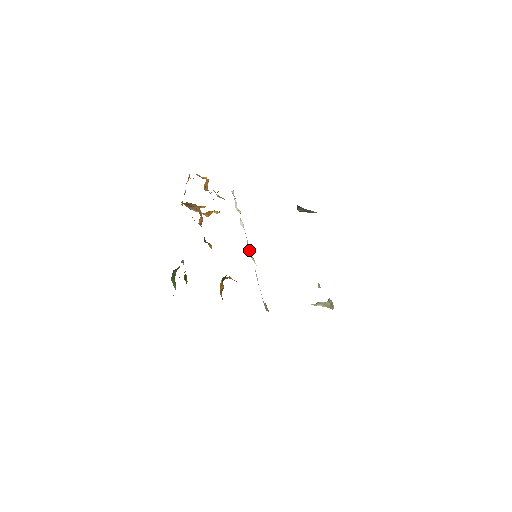
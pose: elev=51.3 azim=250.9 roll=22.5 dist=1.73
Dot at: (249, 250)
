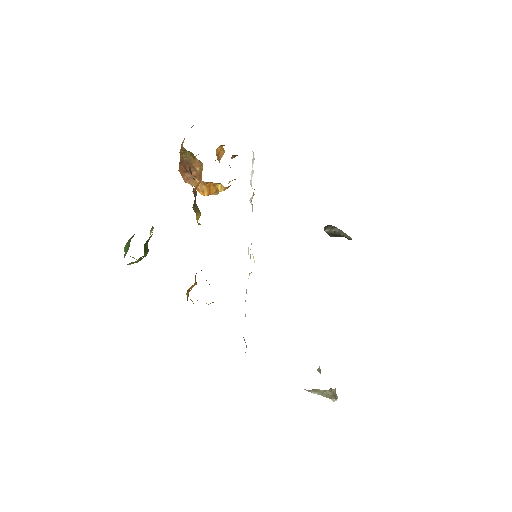
Dot at: (248, 248)
